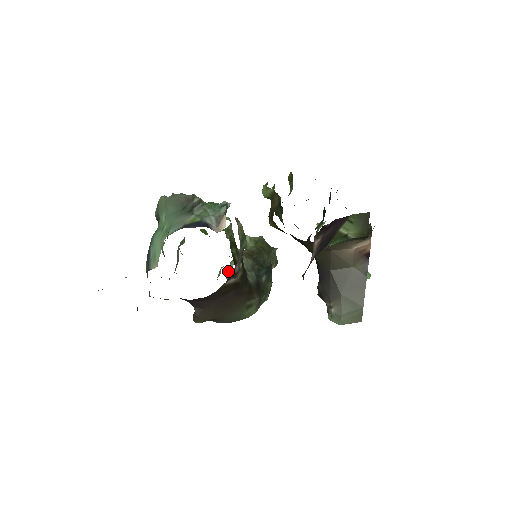
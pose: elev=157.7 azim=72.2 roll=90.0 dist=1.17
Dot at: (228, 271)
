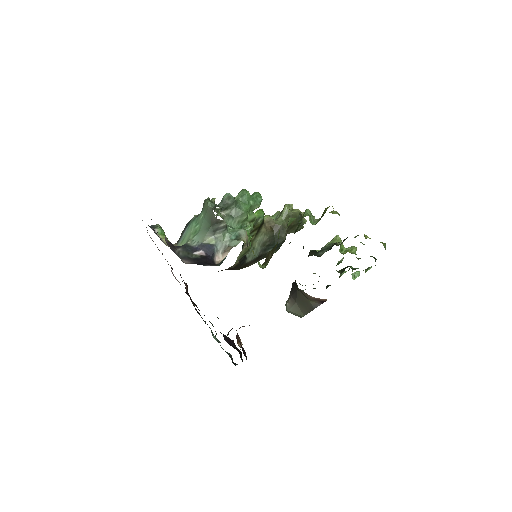
Dot at: occluded
